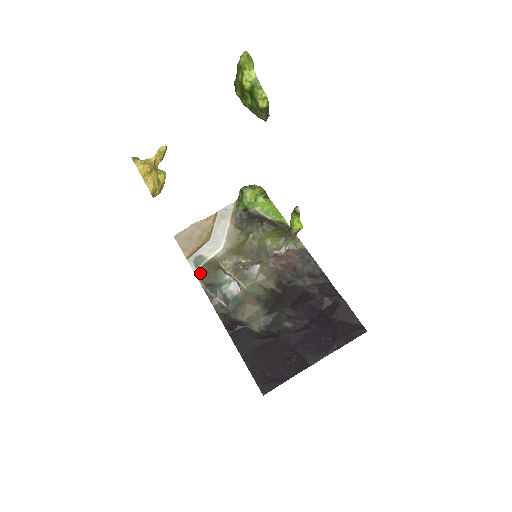
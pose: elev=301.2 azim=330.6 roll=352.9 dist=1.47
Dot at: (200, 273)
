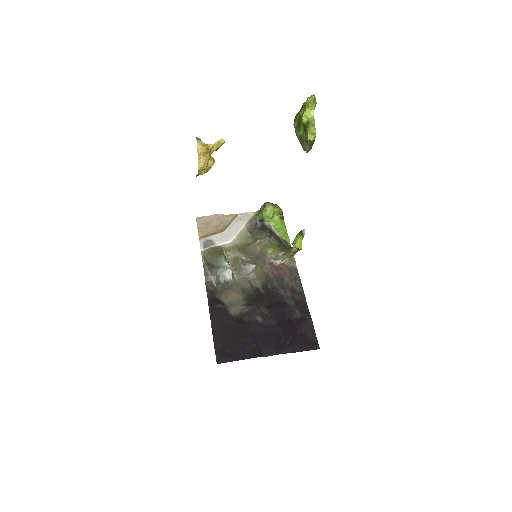
Dot at: (205, 253)
